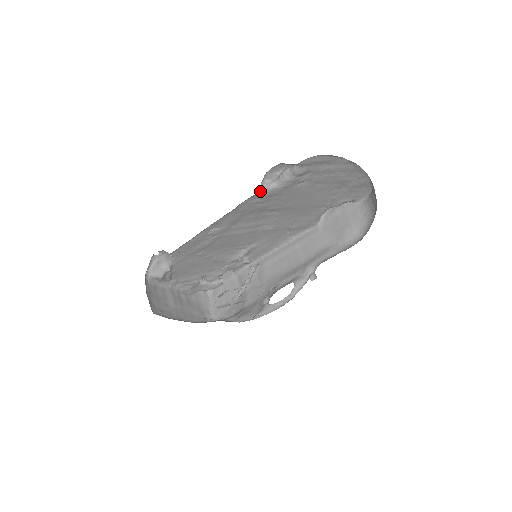
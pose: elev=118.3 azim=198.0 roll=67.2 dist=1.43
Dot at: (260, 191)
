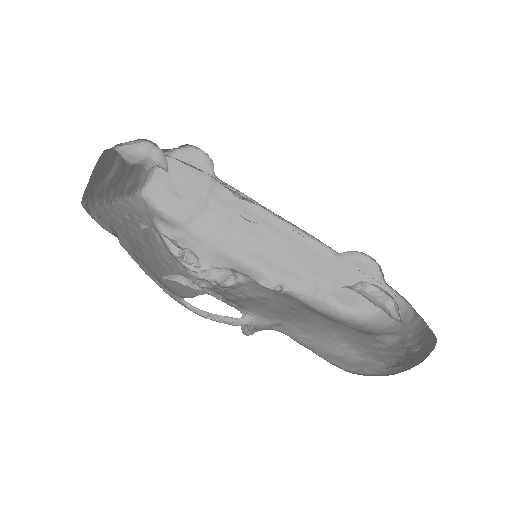
Dot at: occluded
